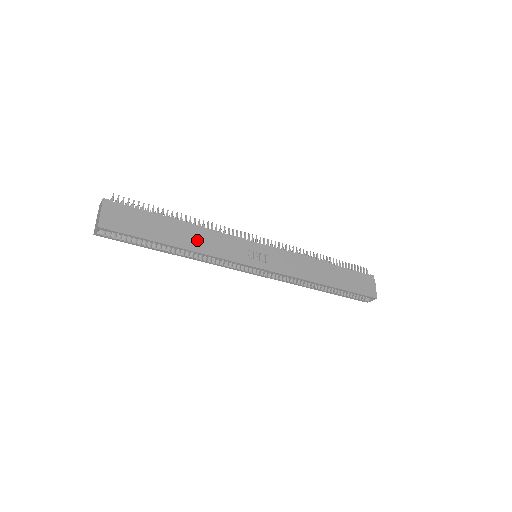
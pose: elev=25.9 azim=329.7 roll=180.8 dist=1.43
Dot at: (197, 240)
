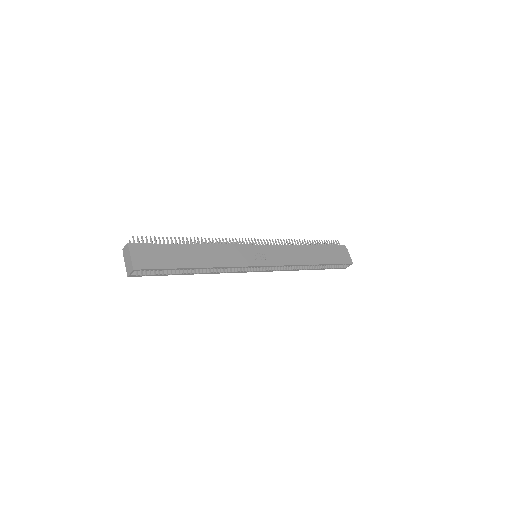
Dot at: (211, 257)
